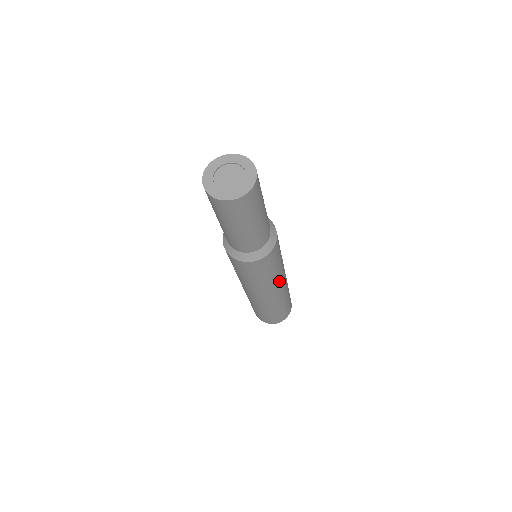
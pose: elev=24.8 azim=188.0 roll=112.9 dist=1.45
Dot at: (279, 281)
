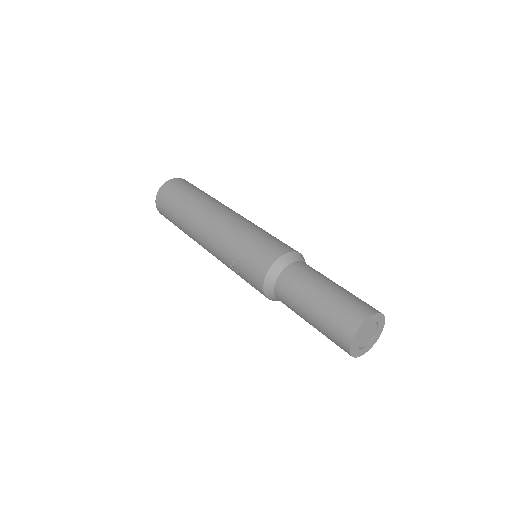
Dot at: occluded
